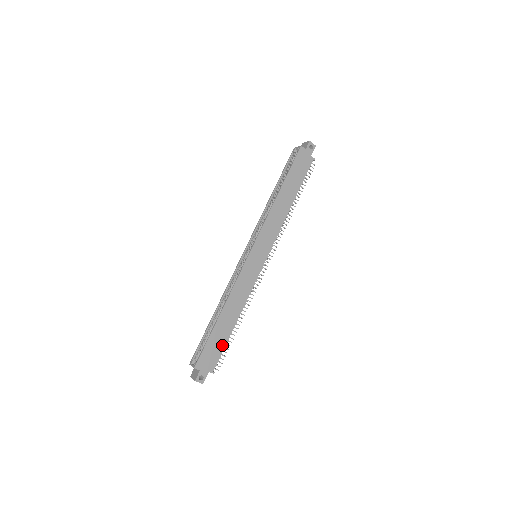
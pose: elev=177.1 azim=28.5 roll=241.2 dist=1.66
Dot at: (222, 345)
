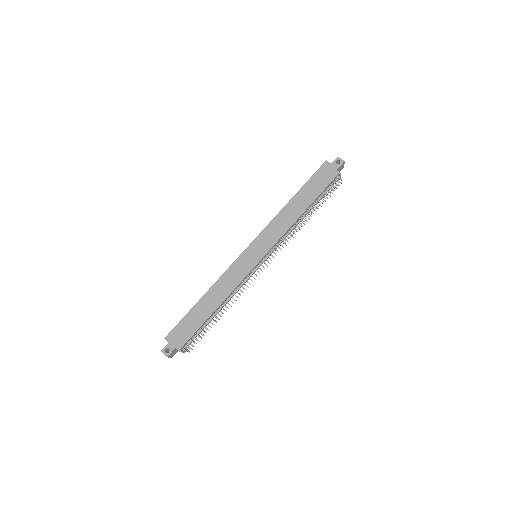
Dot at: (195, 327)
